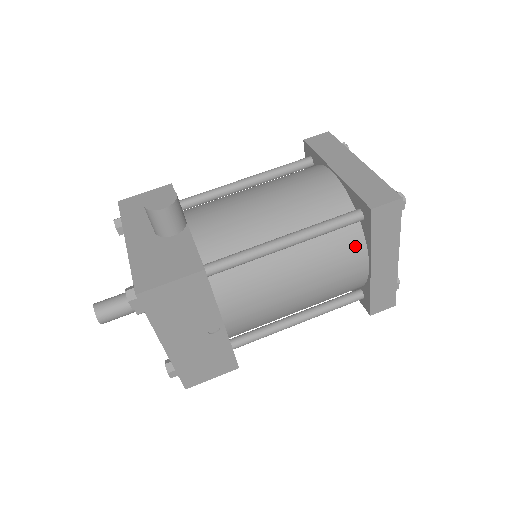
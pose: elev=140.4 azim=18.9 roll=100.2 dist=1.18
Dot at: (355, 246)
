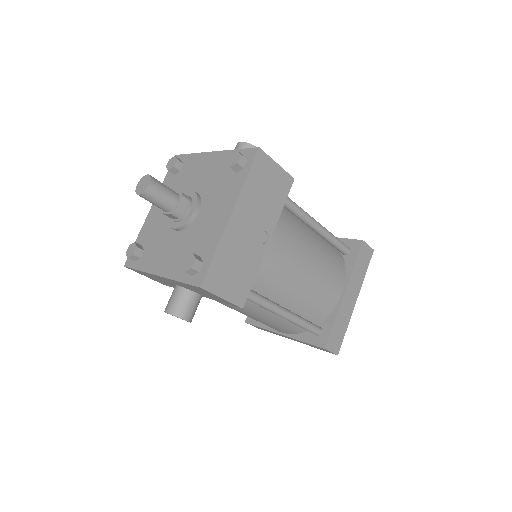
Dot at: (341, 268)
